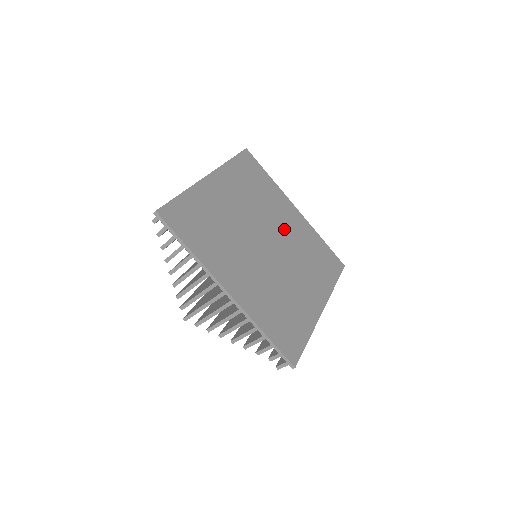
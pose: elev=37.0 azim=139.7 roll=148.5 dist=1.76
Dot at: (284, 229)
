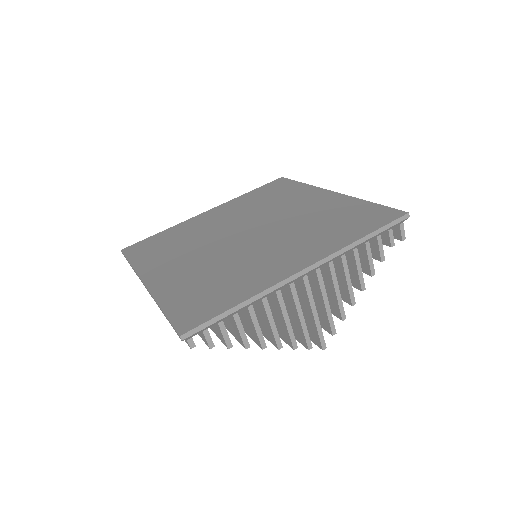
Dot at: (230, 221)
